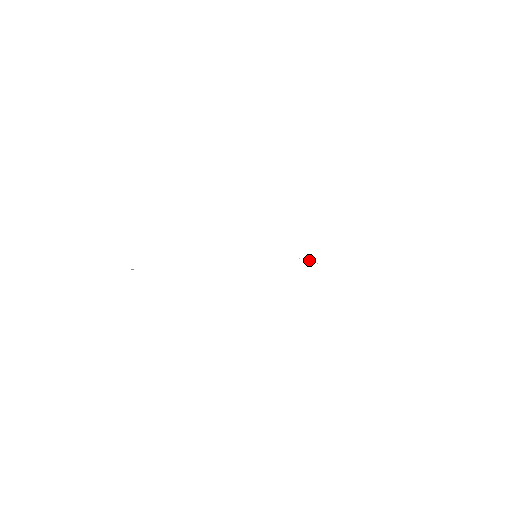
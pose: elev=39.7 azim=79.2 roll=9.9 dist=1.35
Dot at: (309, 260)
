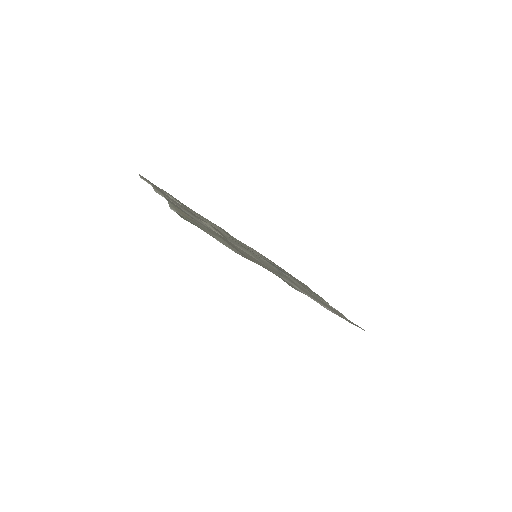
Dot at: (288, 275)
